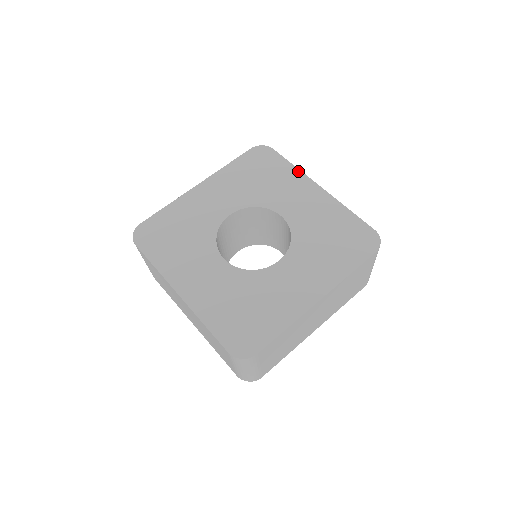
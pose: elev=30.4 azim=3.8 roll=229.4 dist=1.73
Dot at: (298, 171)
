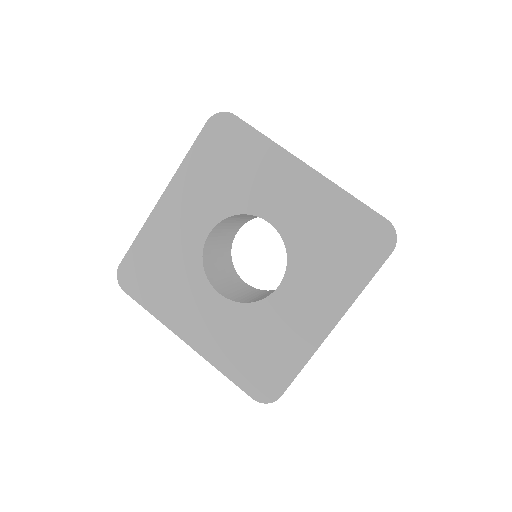
Dot at: (274, 146)
